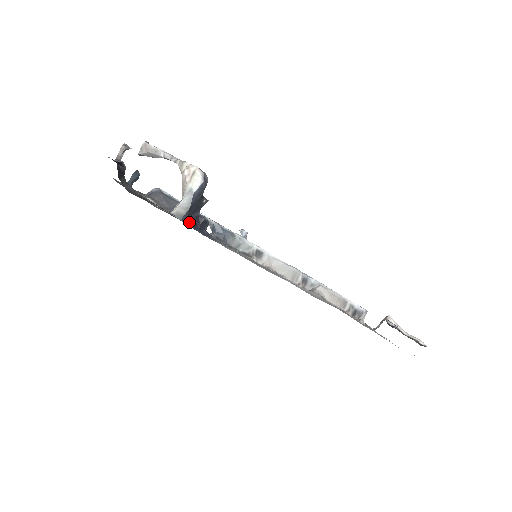
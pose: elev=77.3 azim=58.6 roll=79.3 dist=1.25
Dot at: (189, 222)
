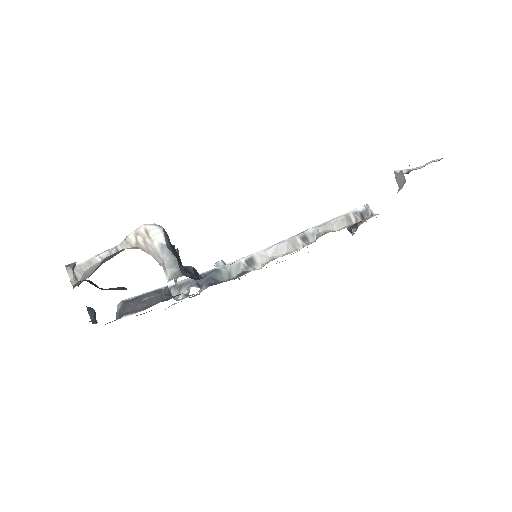
Dot at: occluded
